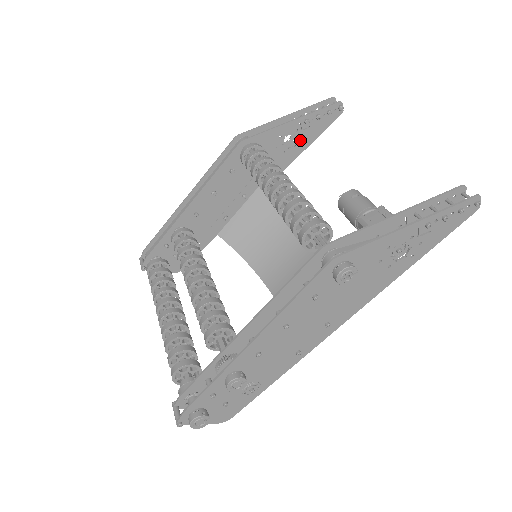
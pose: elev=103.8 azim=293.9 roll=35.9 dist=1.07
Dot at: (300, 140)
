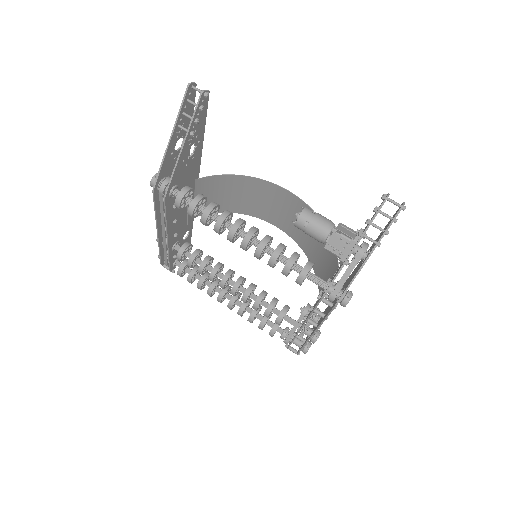
Dot at: (196, 141)
